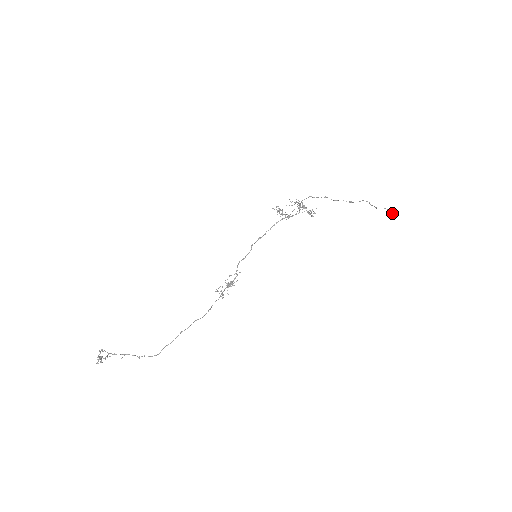
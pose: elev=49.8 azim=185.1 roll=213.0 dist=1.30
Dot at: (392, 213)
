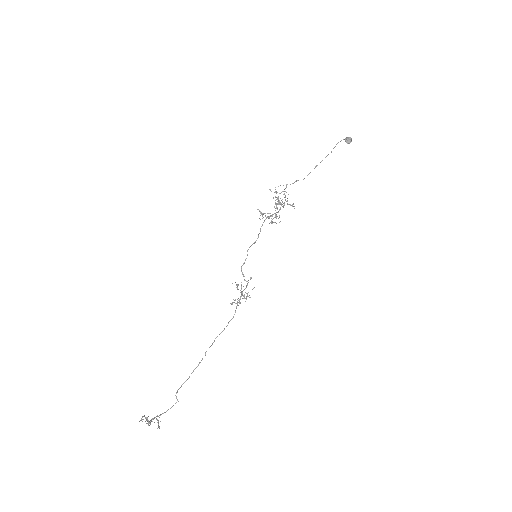
Dot at: (347, 138)
